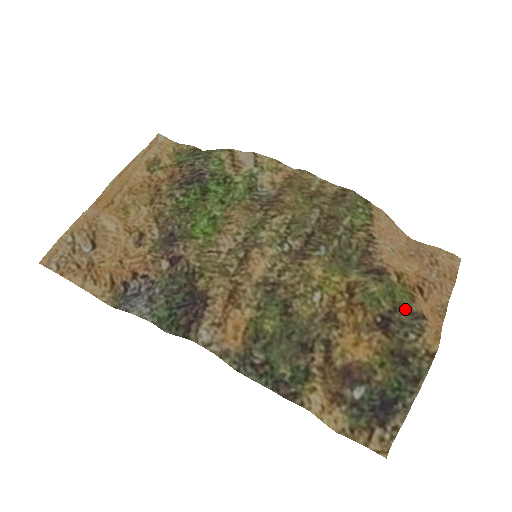
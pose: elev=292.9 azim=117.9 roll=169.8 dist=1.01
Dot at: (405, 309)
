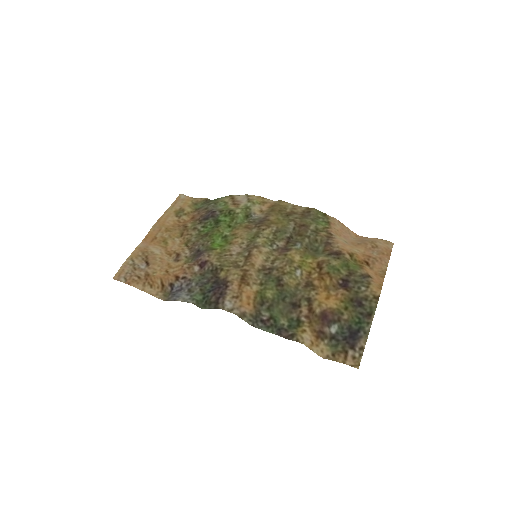
Dot at: (357, 273)
